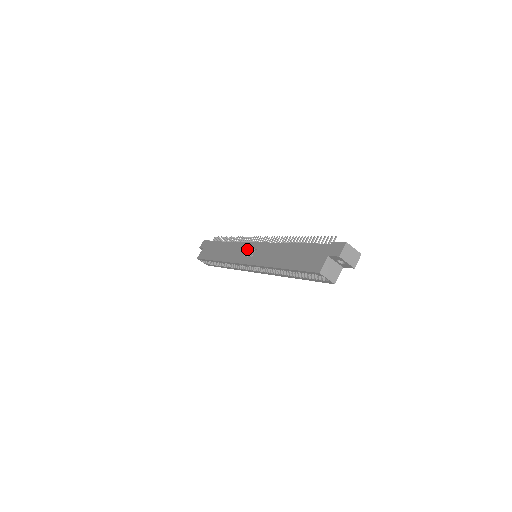
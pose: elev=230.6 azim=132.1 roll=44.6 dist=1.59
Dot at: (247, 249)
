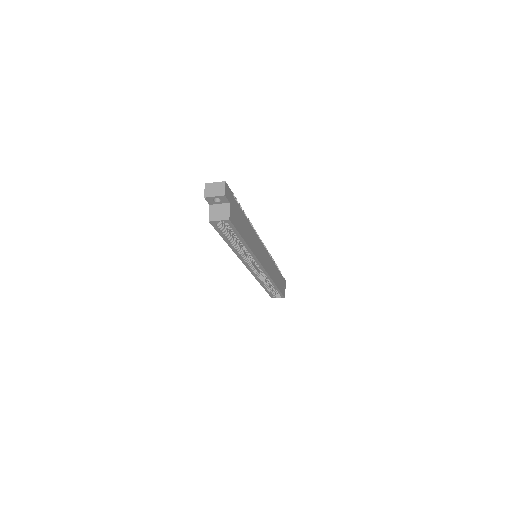
Dot at: occluded
